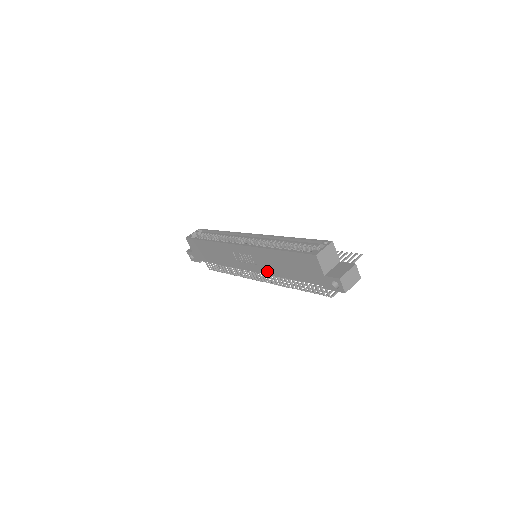
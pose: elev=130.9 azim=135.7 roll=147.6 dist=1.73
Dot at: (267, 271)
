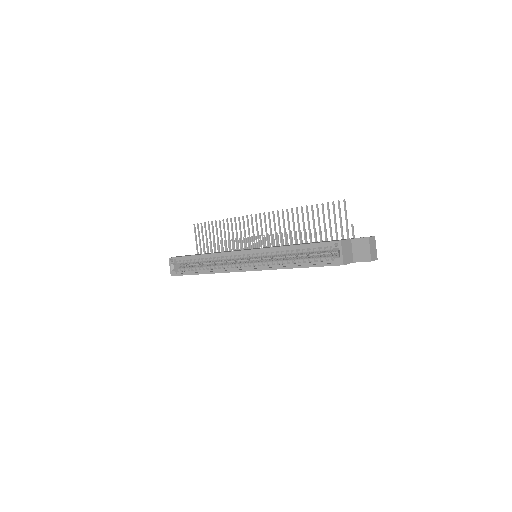
Dot at: occluded
